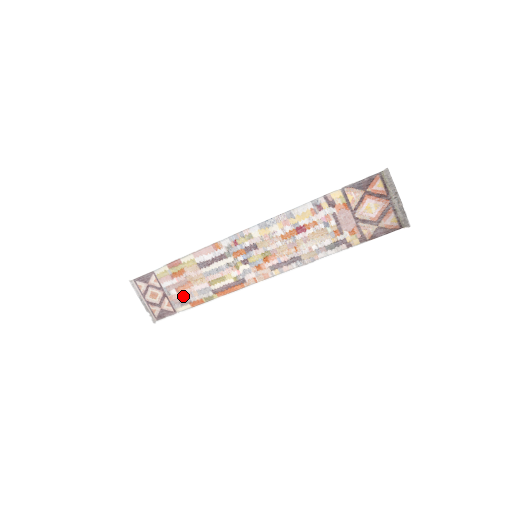
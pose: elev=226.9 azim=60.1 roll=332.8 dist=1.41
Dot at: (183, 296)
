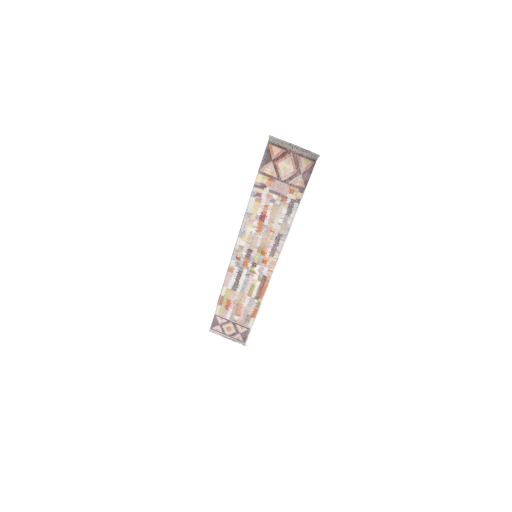
Dot at: (244, 316)
